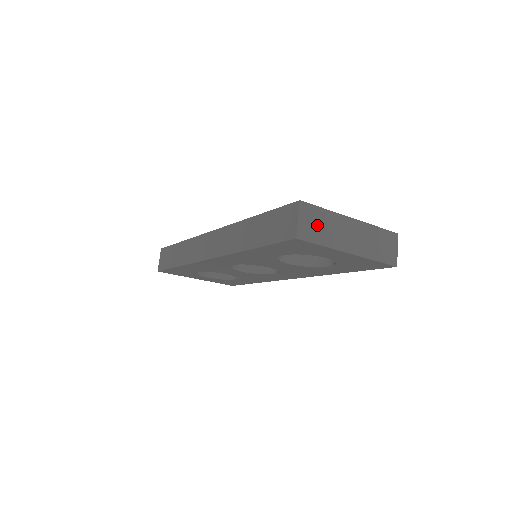
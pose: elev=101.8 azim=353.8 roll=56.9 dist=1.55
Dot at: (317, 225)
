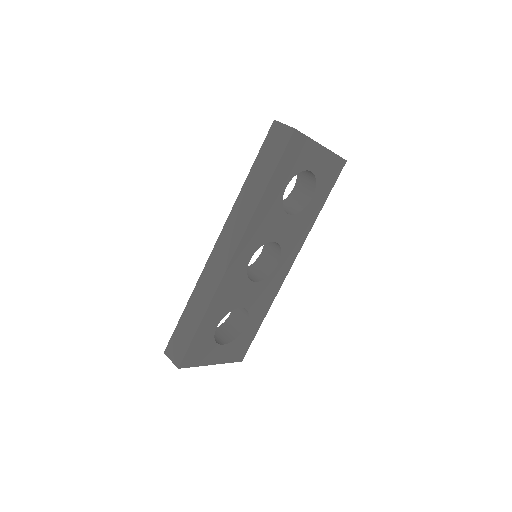
Dot at: occluded
